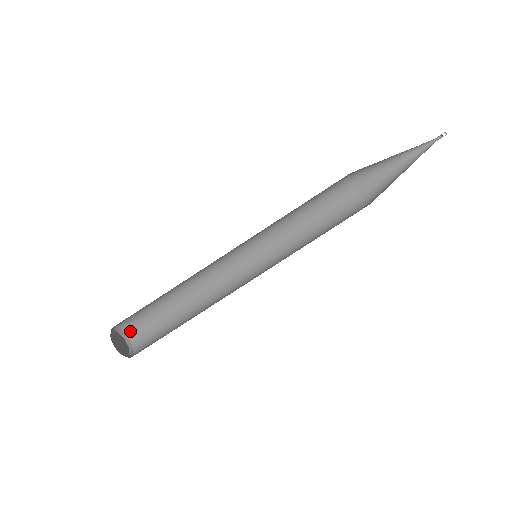
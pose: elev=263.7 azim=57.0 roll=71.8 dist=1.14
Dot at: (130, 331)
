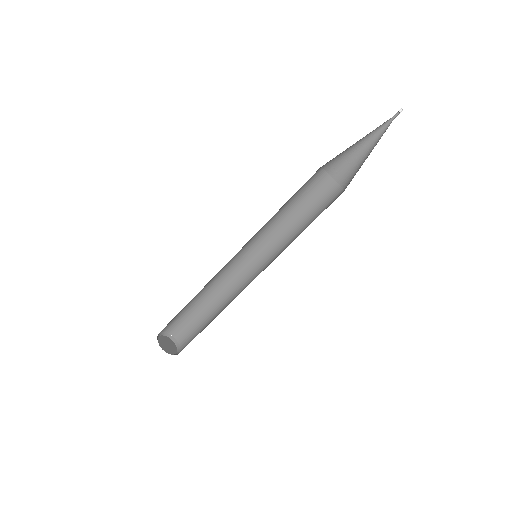
Dot at: (176, 333)
